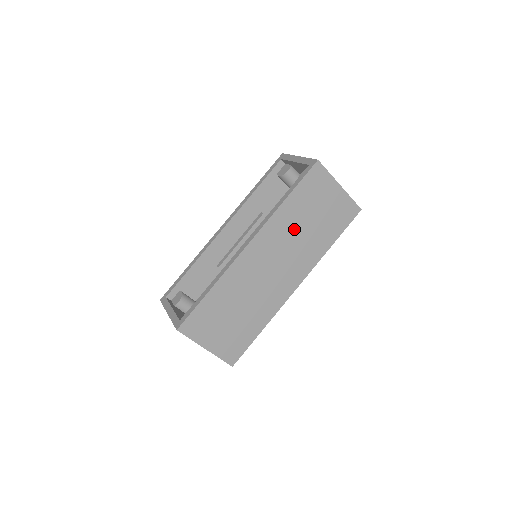
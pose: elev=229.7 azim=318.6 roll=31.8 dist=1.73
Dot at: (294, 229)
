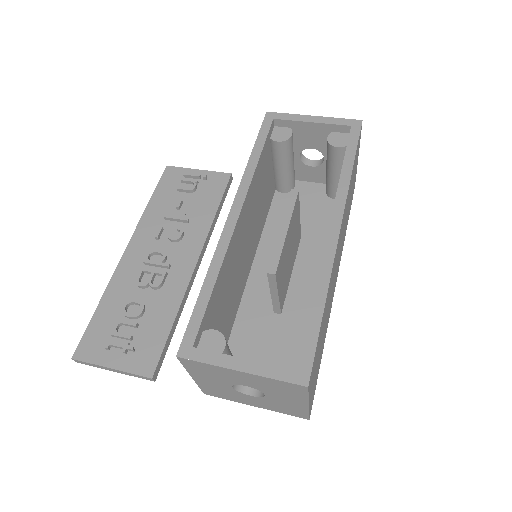
Dot at: (347, 208)
